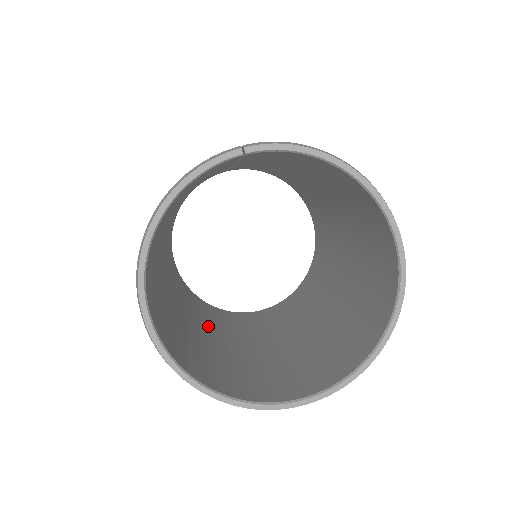
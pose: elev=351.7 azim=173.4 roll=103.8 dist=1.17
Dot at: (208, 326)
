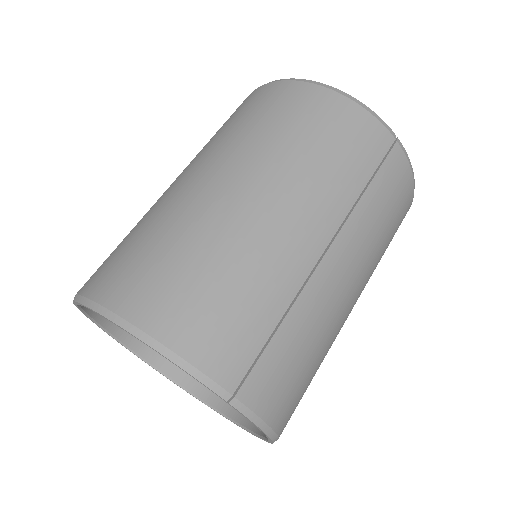
Dot at: occluded
